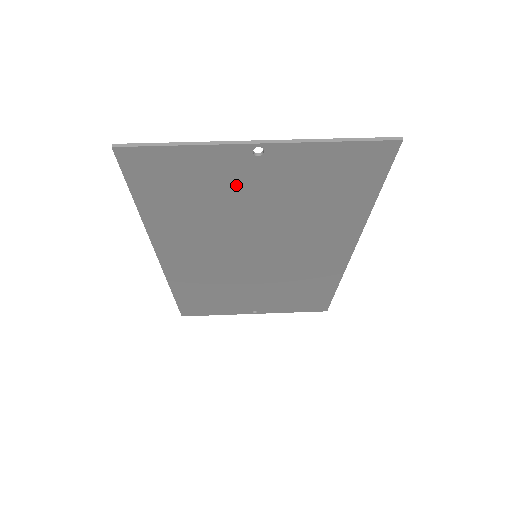
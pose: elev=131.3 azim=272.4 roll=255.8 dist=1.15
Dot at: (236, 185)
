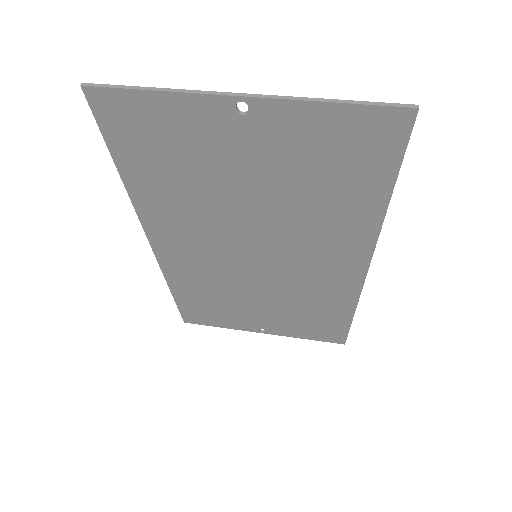
Dot at: (222, 154)
